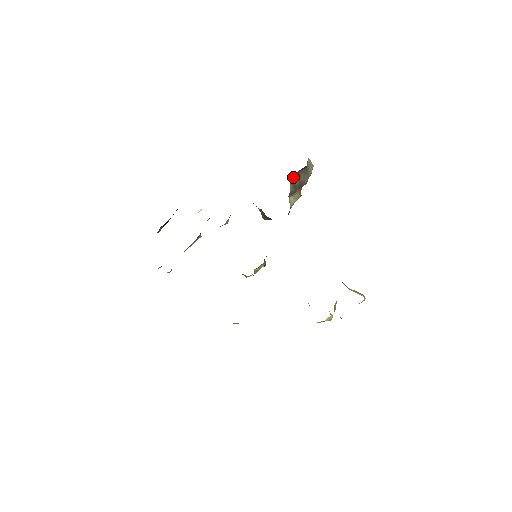
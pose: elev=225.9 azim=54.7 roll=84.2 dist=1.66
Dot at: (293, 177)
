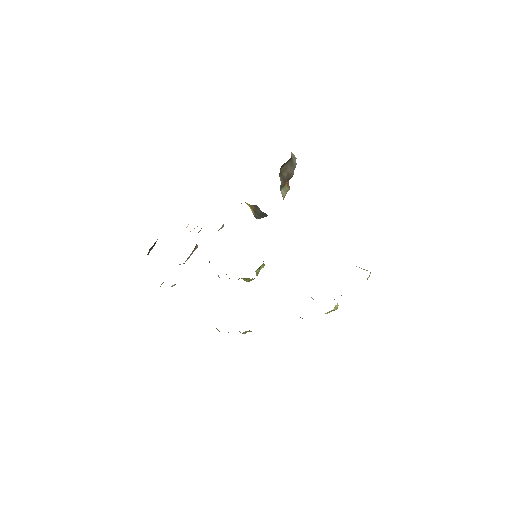
Dot at: (281, 170)
